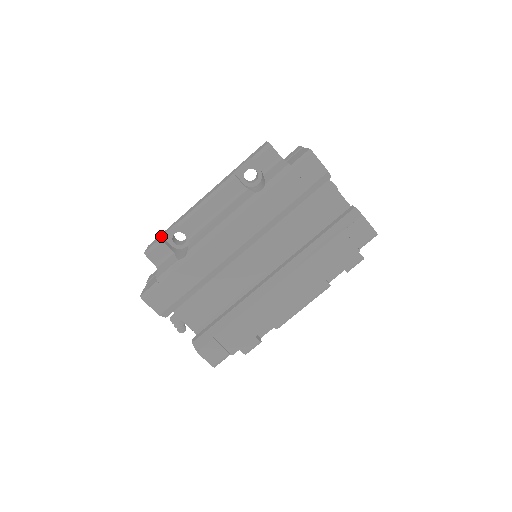
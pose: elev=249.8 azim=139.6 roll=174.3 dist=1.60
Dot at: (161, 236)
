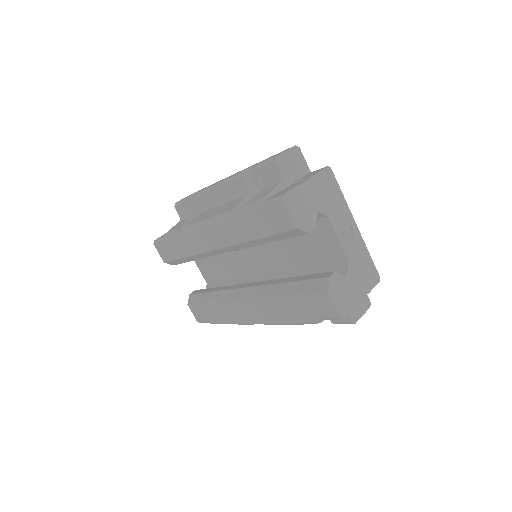
Dot at: (190, 195)
